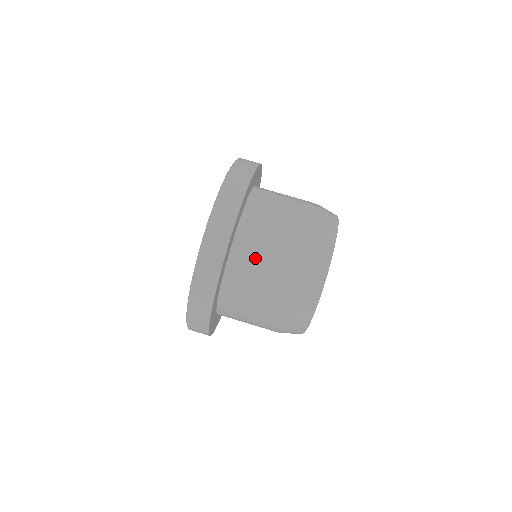
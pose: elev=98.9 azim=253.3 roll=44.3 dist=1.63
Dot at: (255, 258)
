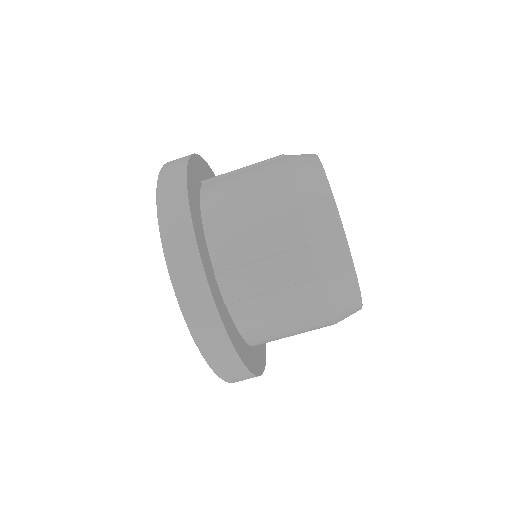
Dot at: (236, 219)
